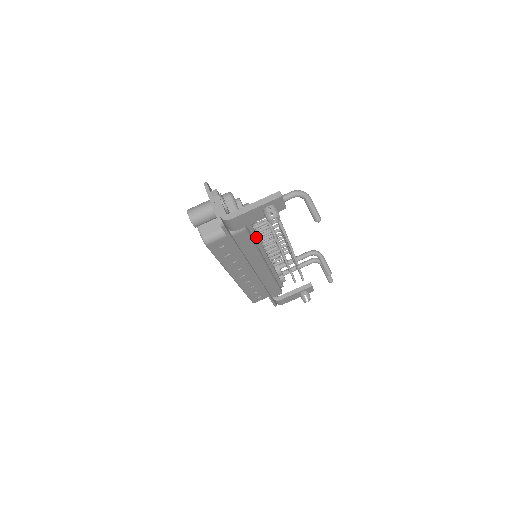
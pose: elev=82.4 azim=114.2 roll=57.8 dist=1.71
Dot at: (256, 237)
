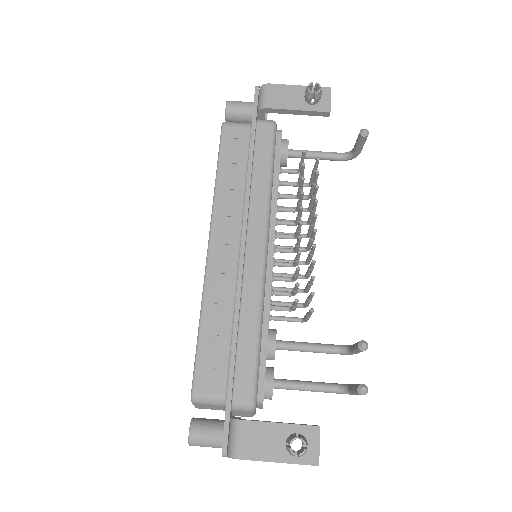
Dot at: (277, 173)
